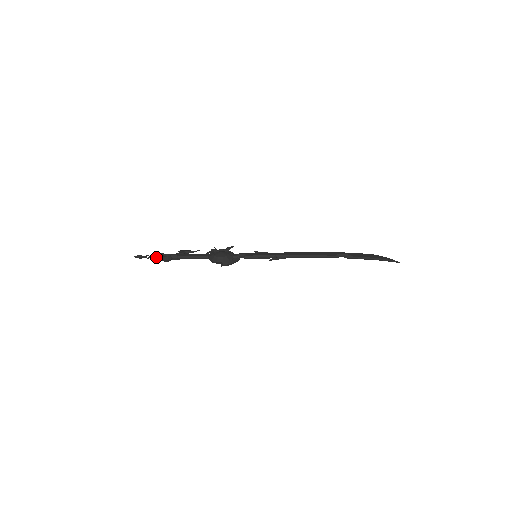
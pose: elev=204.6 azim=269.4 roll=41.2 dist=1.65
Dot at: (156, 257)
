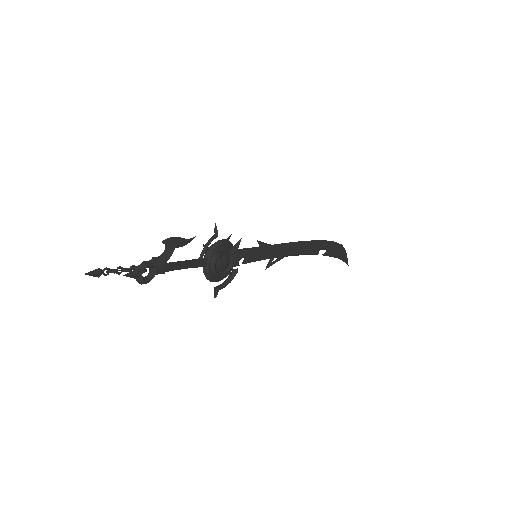
Dot at: (129, 276)
